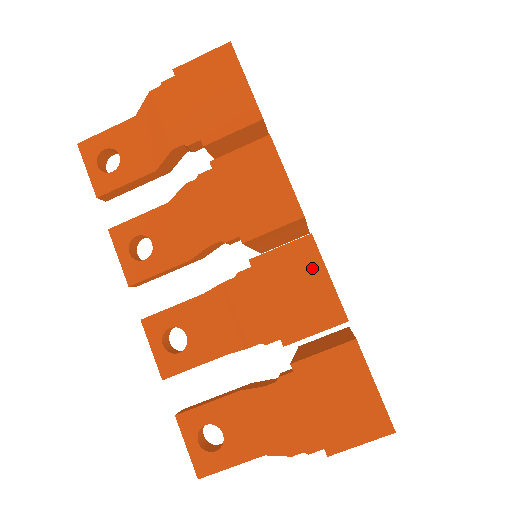
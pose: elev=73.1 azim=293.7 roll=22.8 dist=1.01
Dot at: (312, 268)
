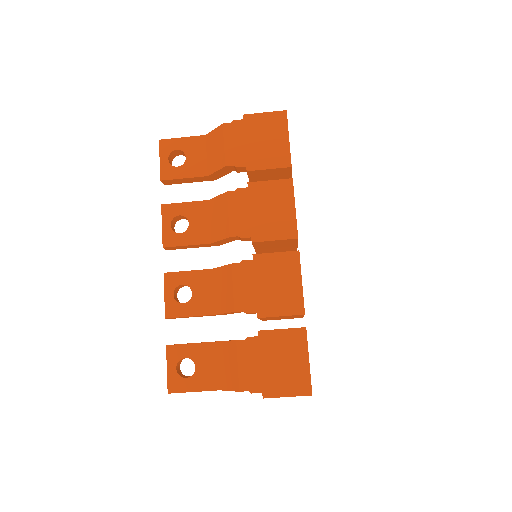
Dot at: (292, 273)
